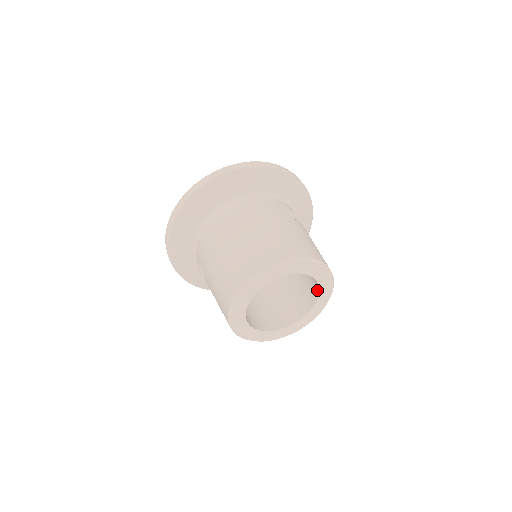
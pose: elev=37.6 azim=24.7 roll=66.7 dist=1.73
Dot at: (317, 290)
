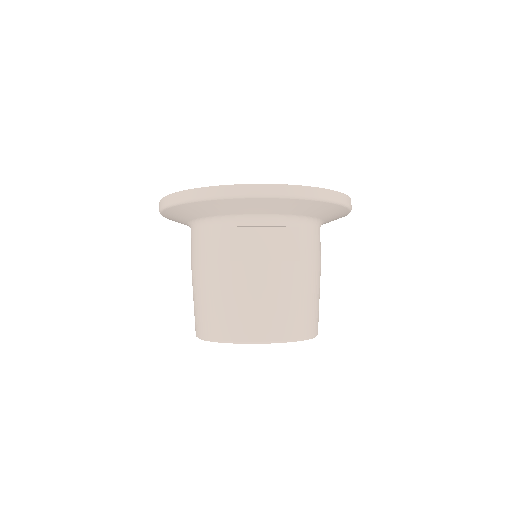
Dot at: occluded
